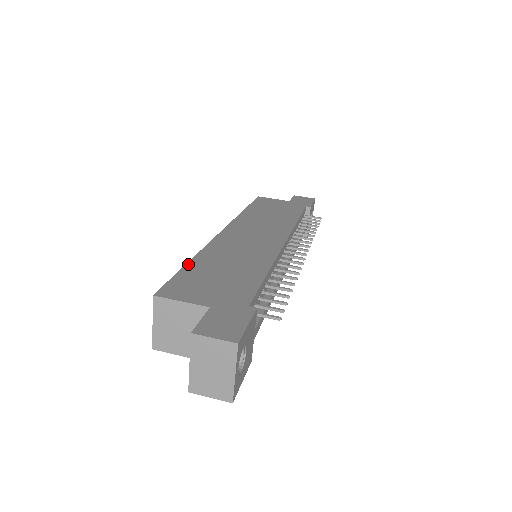
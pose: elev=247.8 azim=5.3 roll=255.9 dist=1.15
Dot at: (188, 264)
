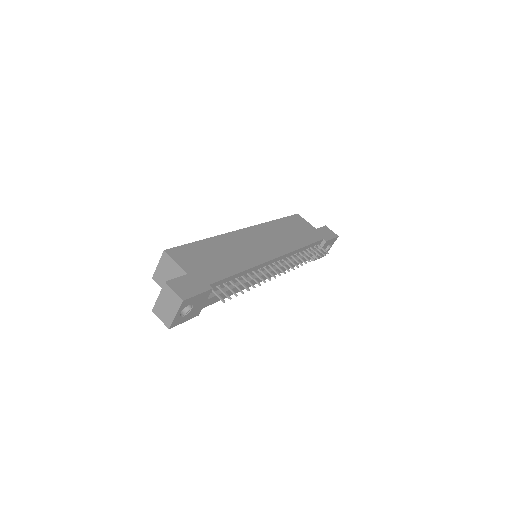
Dot at: (200, 241)
